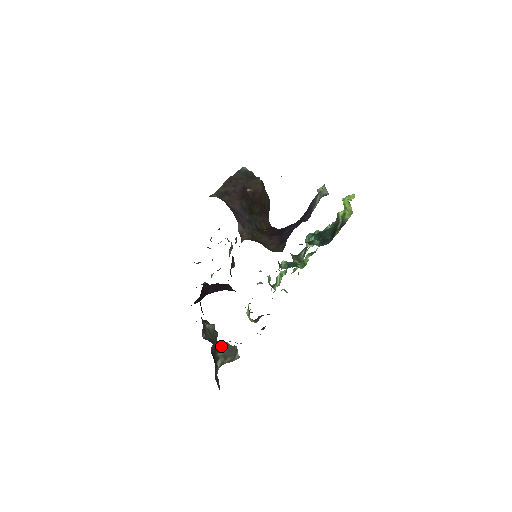
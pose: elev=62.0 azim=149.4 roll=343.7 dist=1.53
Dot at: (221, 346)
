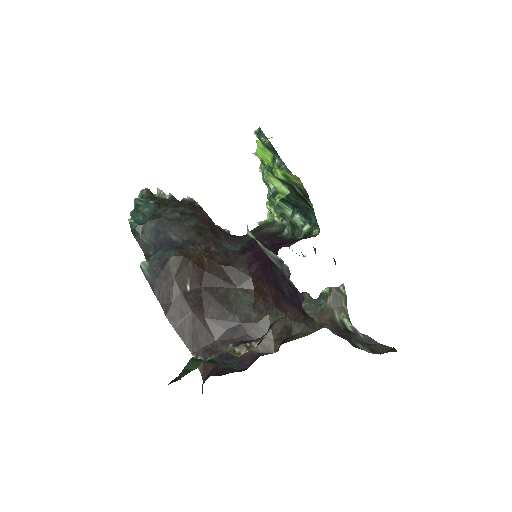
Dot at: (328, 308)
